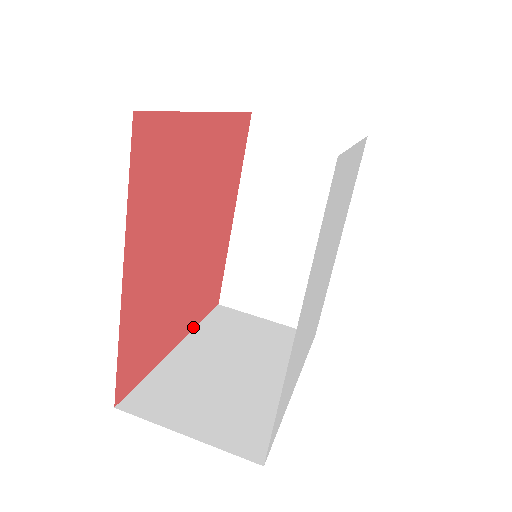
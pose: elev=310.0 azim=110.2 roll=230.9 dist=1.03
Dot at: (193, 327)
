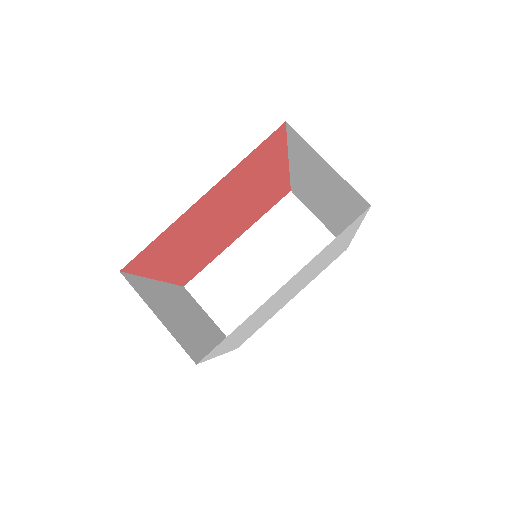
Dot at: (255, 222)
